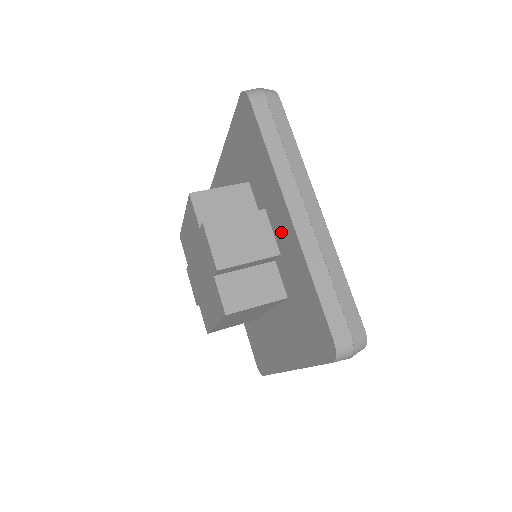
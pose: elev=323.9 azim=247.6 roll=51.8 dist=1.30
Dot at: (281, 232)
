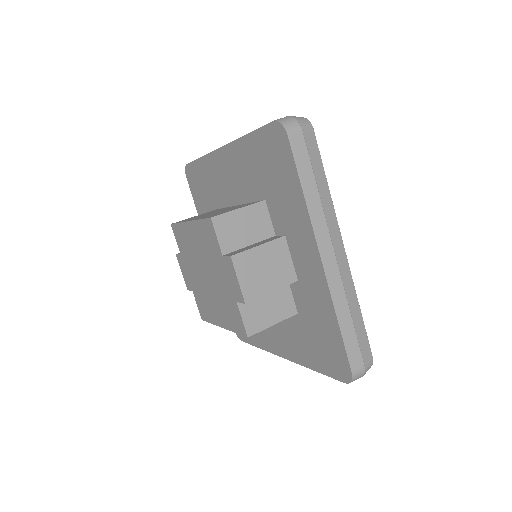
Dot at: (304, 266)
